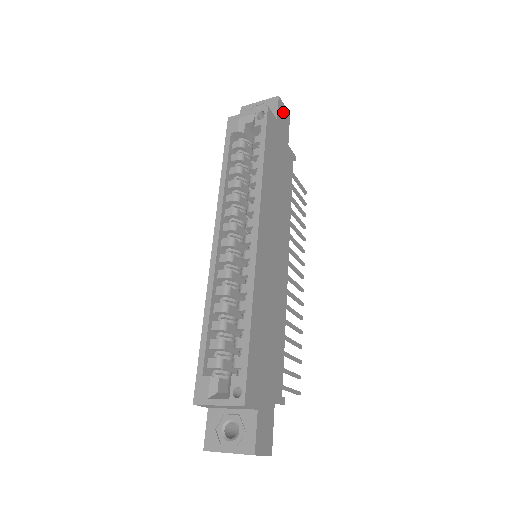
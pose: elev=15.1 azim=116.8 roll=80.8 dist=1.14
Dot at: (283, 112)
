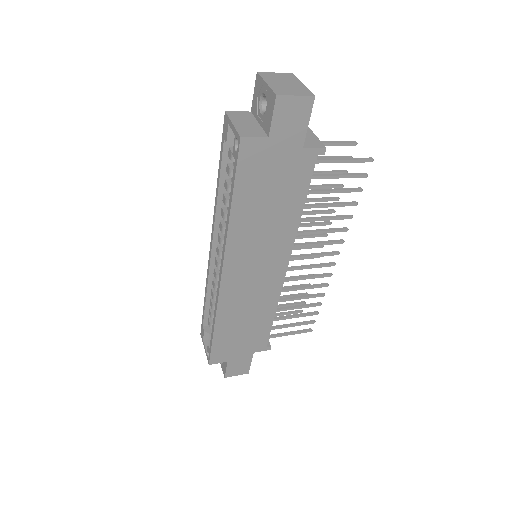
Dot at: (290, 110)
